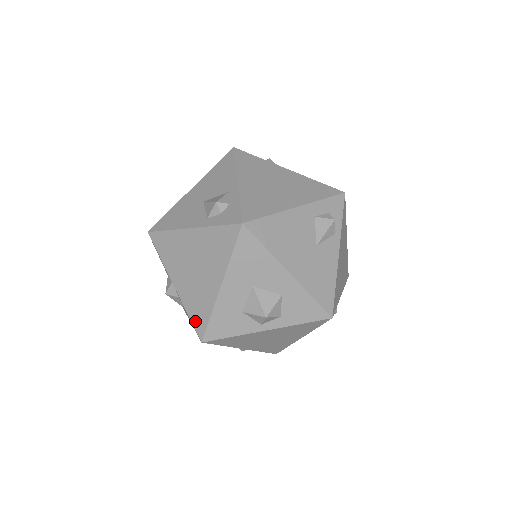
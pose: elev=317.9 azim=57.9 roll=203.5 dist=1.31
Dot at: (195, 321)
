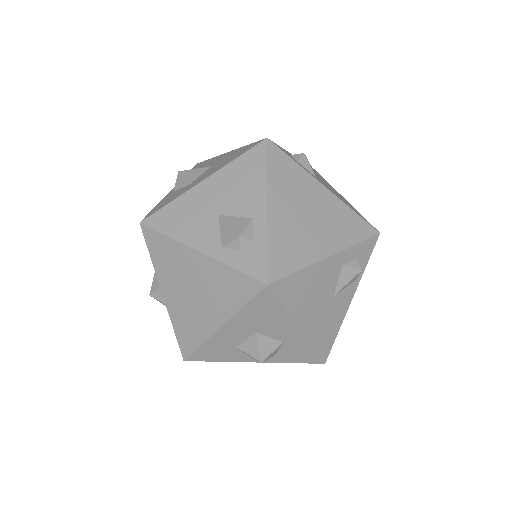
Dot at: (181, 340)
